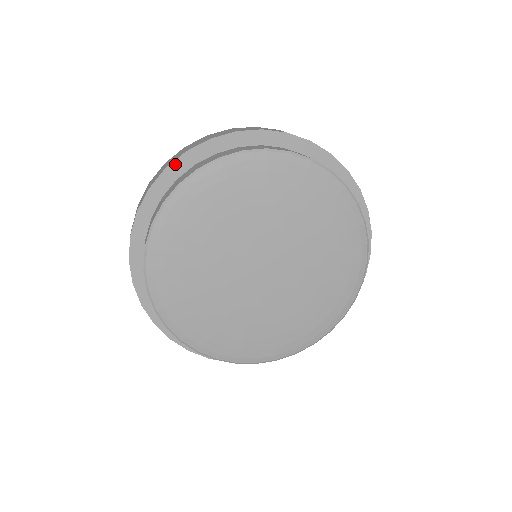
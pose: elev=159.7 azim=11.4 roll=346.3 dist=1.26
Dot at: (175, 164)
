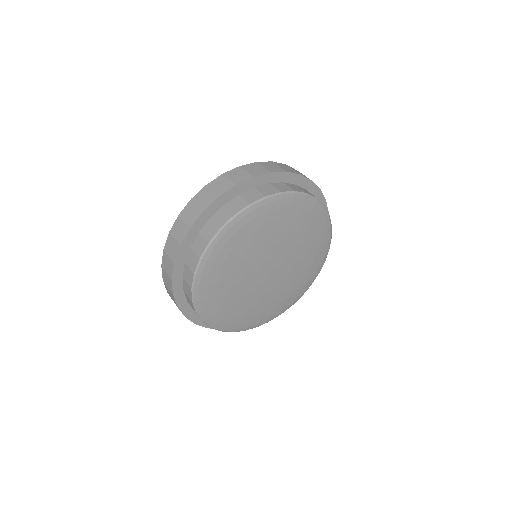
Dot at: (260, 177)
